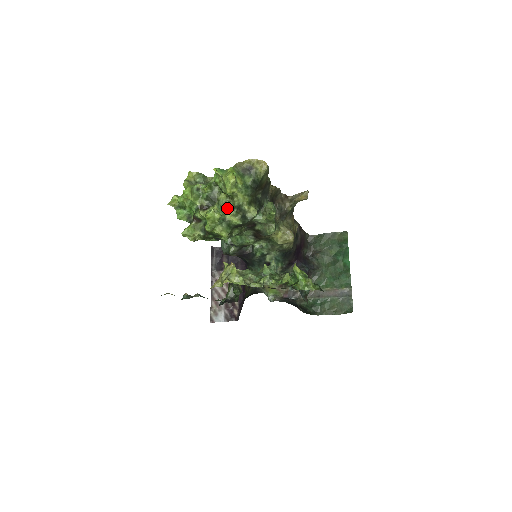
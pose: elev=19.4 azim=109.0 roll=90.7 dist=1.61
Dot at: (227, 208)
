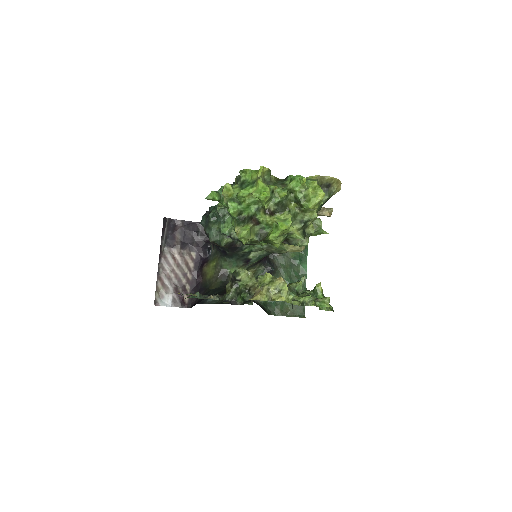
Dot at: (294, 219)
